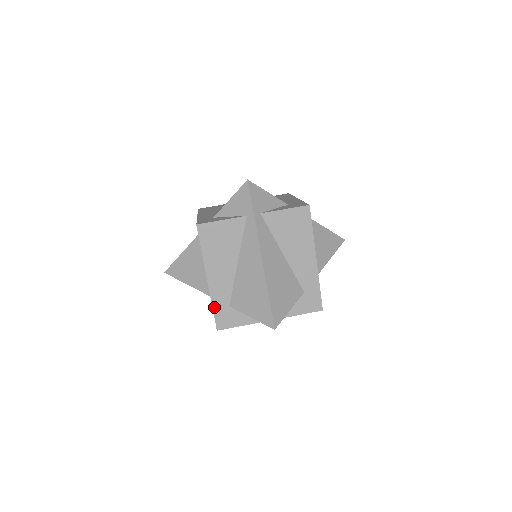
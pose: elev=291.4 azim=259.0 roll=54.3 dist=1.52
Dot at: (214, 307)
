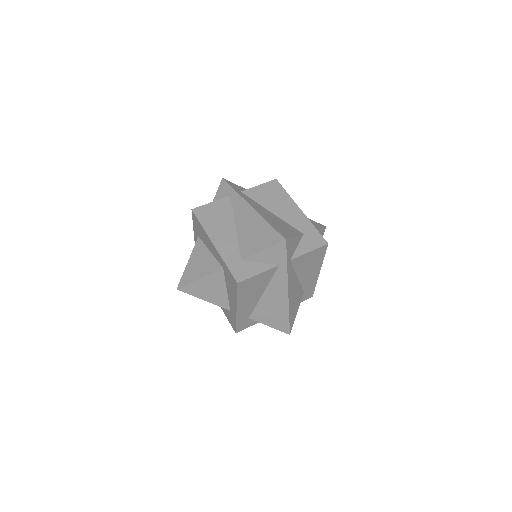
Dot at: (227, 264)
